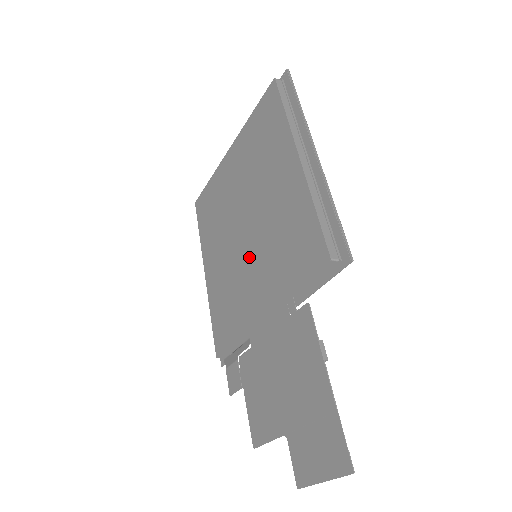
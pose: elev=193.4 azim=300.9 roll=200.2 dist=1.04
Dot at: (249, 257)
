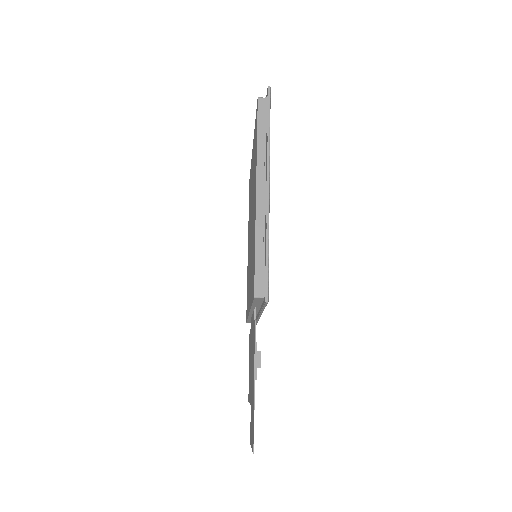
Dot at: (250, 257)
